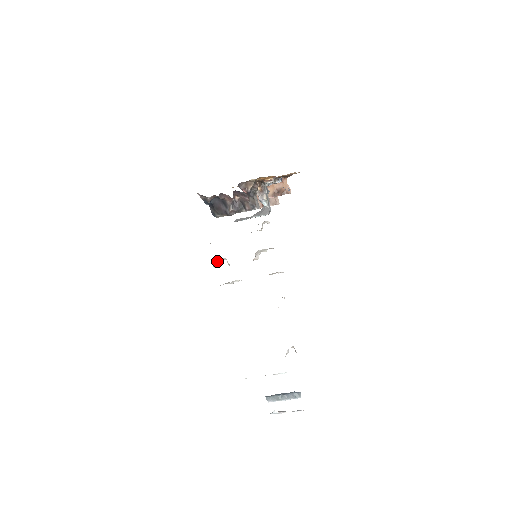
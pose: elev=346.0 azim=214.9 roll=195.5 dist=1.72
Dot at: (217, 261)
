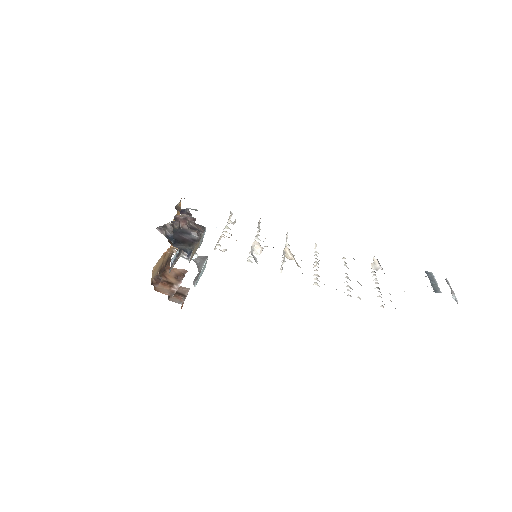
Dot at: (251, 254)
